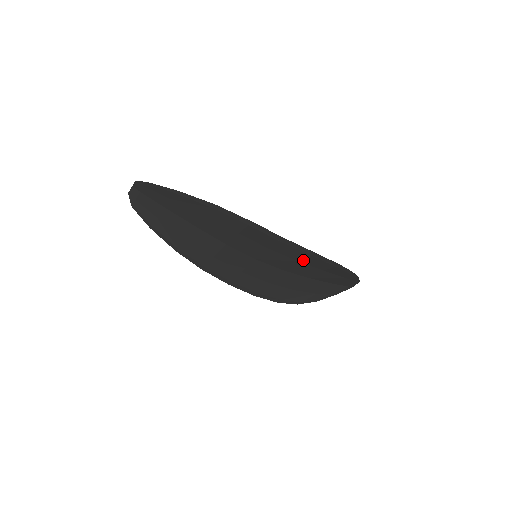
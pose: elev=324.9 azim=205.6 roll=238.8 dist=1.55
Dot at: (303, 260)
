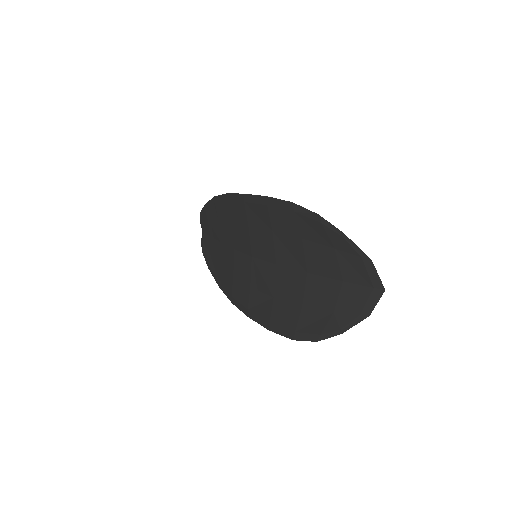
Dot at: (273, 224)
